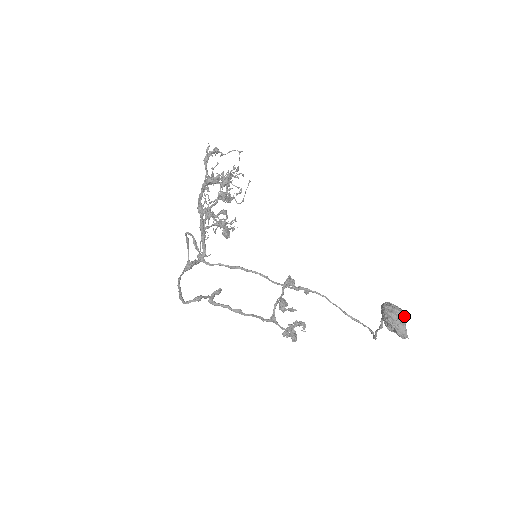
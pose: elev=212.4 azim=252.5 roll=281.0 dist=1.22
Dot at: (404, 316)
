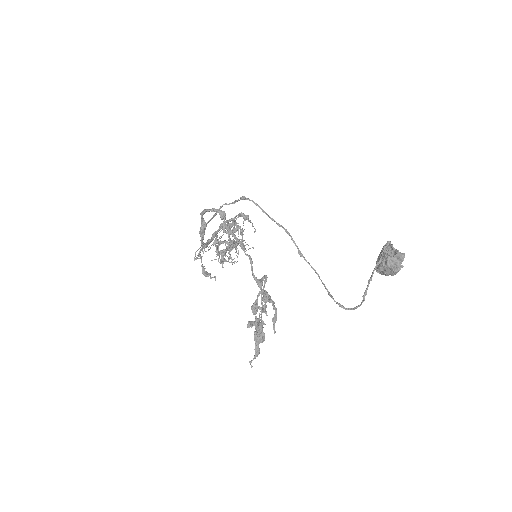
Dot at: occluded
